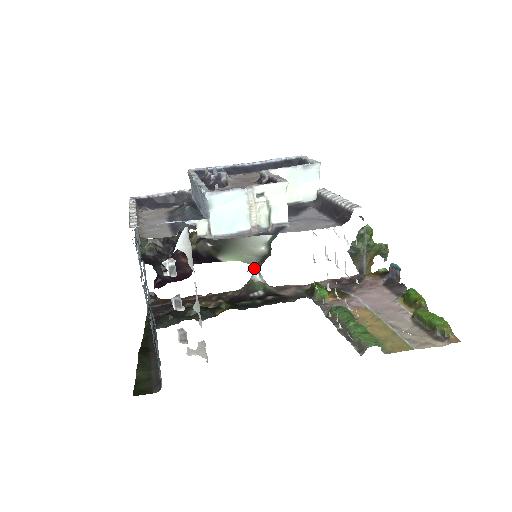
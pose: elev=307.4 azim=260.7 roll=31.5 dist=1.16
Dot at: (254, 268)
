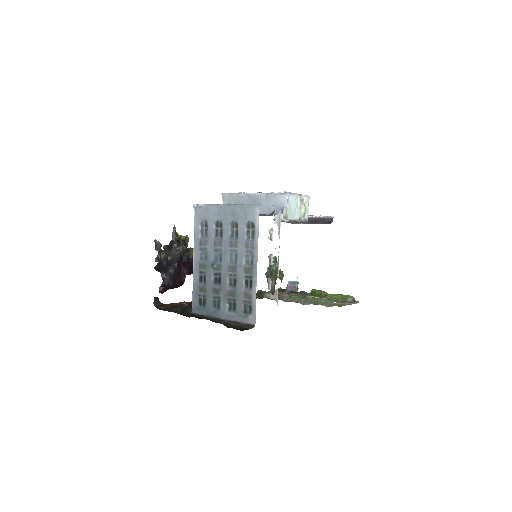
Dot at: occluded
